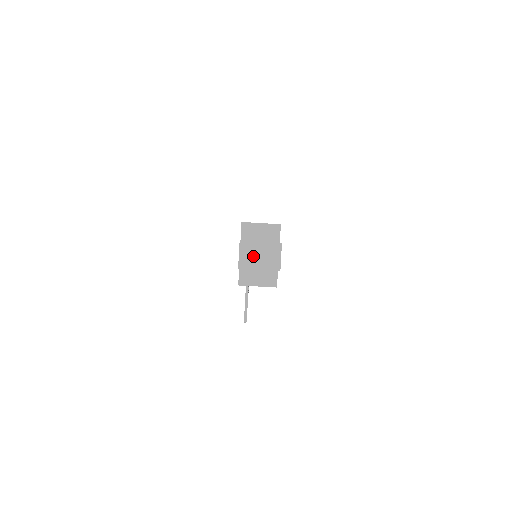
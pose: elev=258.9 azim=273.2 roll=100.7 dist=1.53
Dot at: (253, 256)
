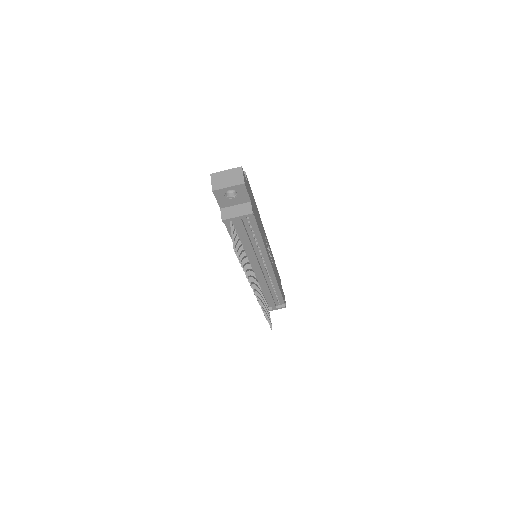
Dot at: (222, 180)
